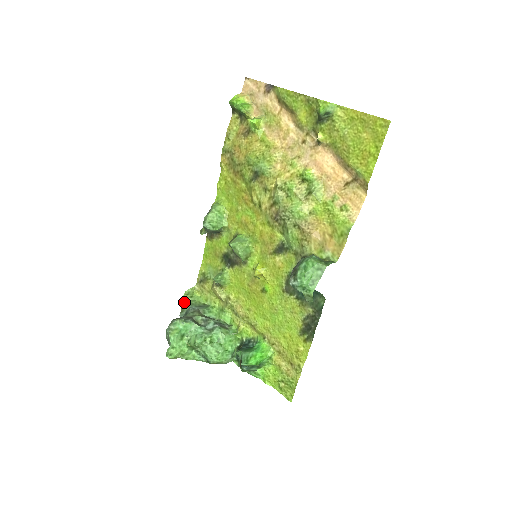
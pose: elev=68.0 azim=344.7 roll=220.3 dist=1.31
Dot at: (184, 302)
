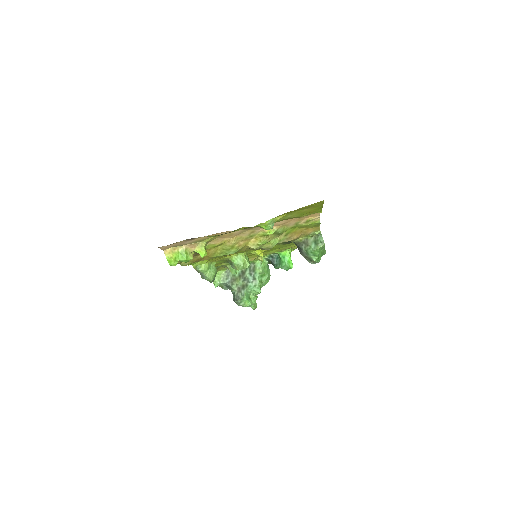
Dot at: (218, 285)
